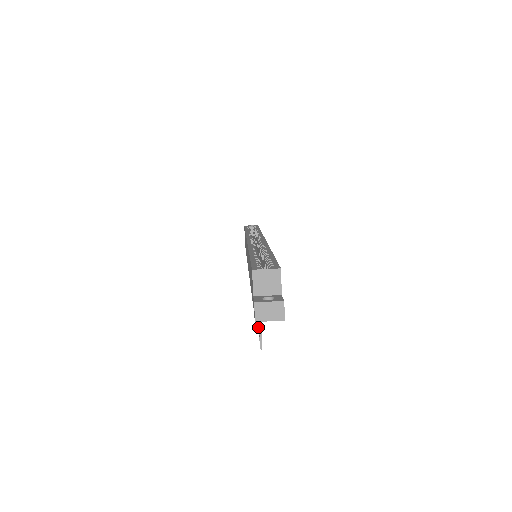
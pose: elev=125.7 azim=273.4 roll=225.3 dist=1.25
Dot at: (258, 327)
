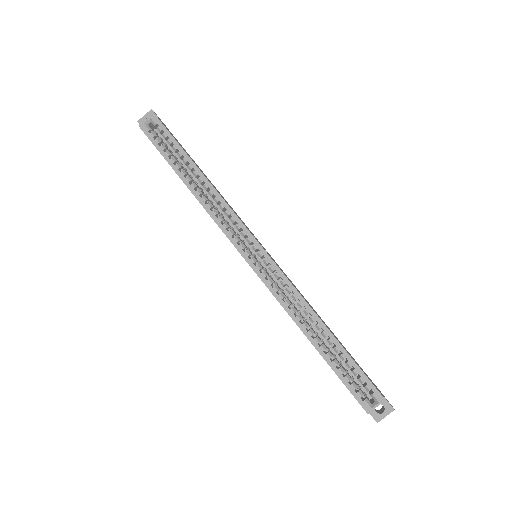
Dot at: occluded
